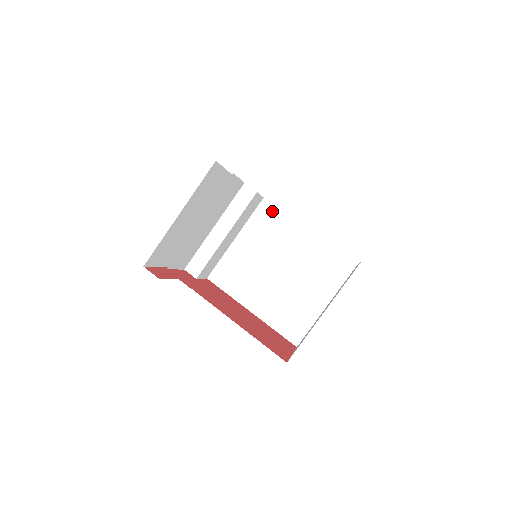
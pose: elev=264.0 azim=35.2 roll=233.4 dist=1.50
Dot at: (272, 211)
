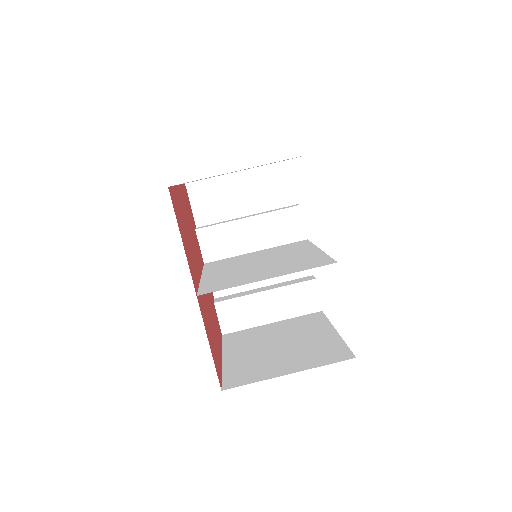
Dot at: (304, 243)
